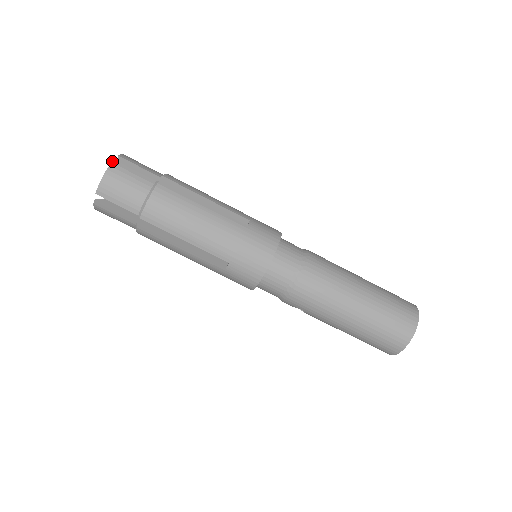
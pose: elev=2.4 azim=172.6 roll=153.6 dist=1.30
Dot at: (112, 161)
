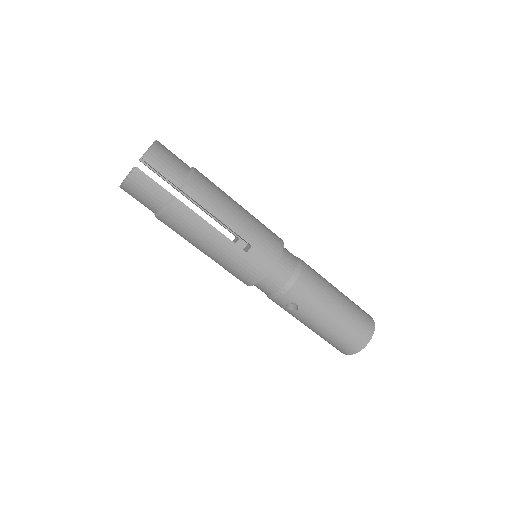
Dot at: (156, 140)
